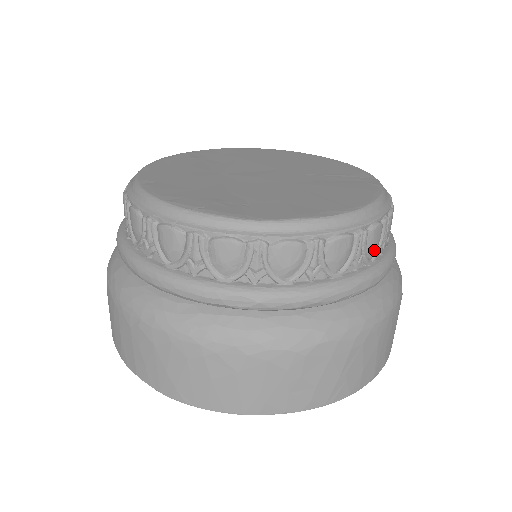
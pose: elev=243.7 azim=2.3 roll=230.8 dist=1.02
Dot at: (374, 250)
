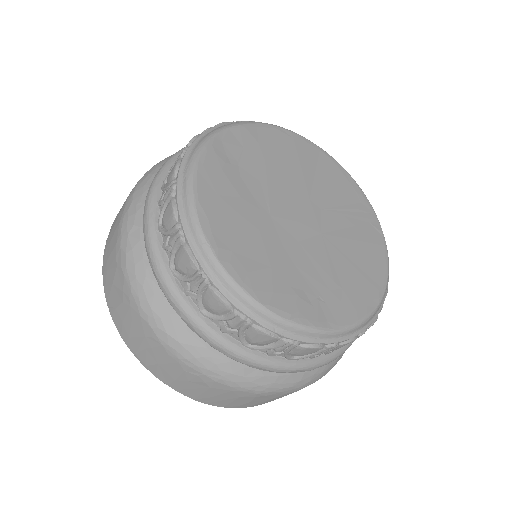
Dot at: occluded
